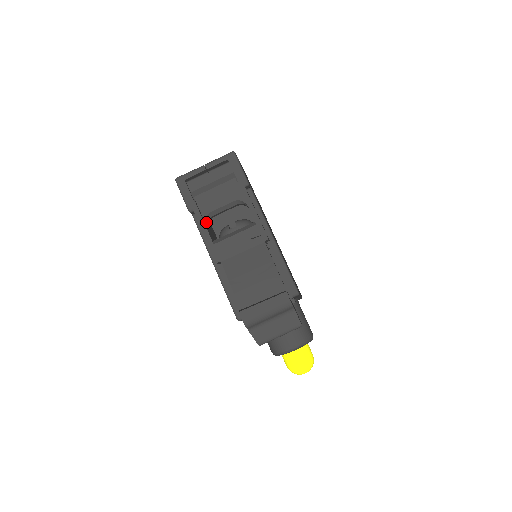
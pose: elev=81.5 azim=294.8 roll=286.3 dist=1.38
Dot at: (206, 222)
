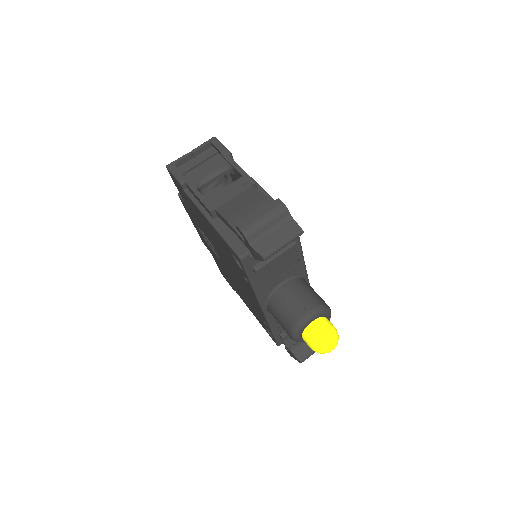
Dot at: (197, 189)
